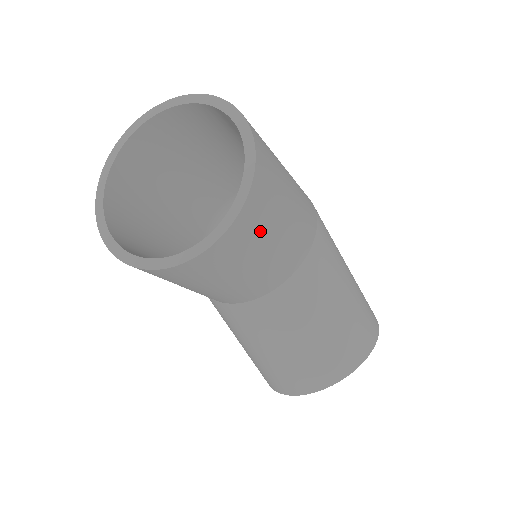
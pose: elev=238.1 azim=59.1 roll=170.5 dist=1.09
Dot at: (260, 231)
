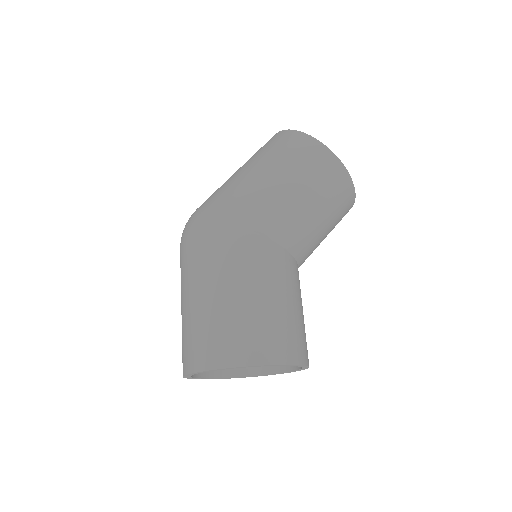
Dot at: (300, 332)
